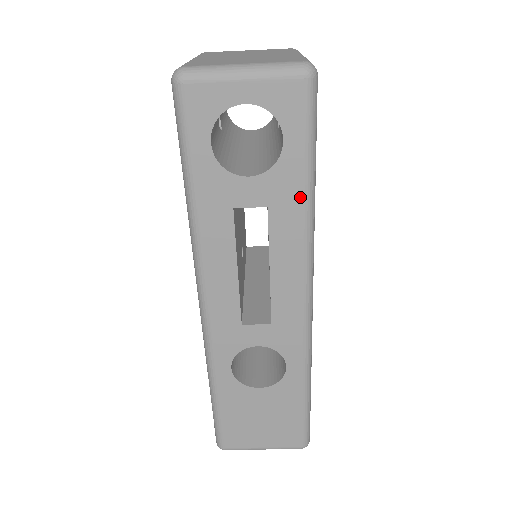
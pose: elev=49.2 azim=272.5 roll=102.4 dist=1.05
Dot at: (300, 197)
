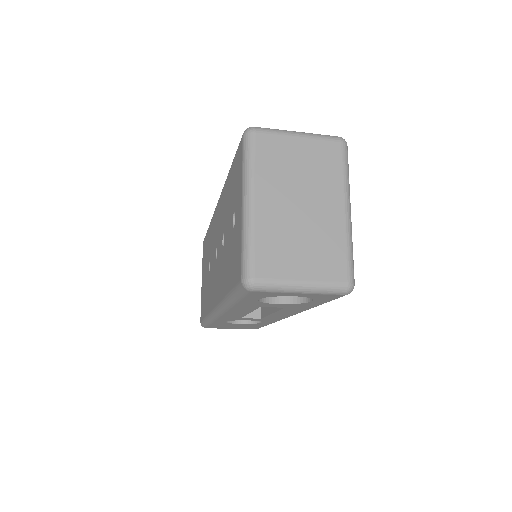
Dot at: (309, 307)
